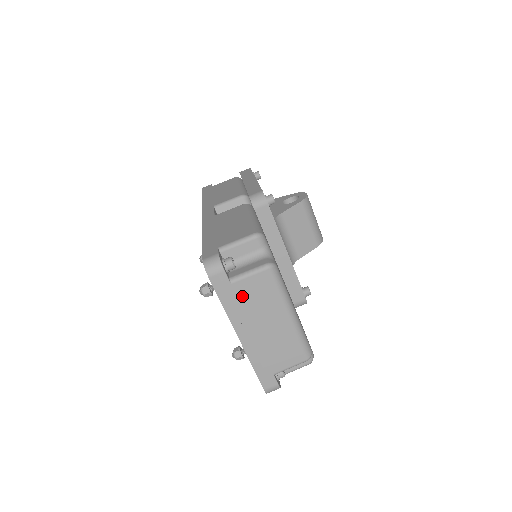
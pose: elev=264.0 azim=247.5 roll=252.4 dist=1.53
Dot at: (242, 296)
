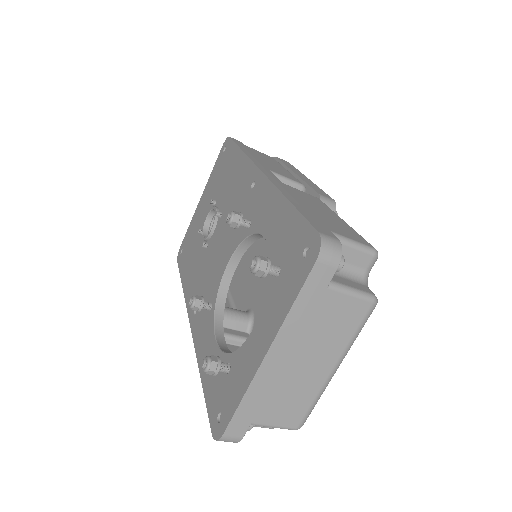
Dot at: (321, 311)
